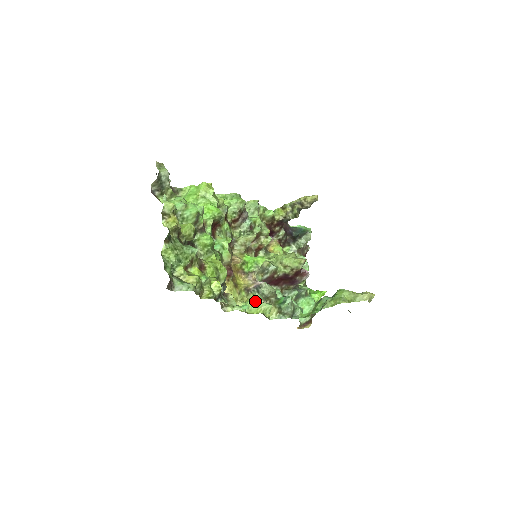
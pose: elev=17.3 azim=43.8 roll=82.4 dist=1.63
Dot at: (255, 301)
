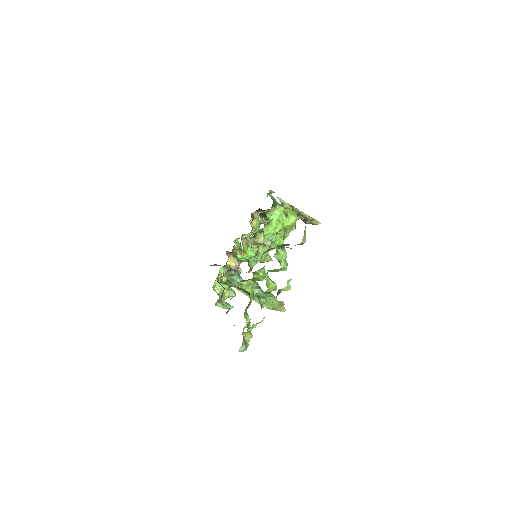
Dot at: (229, 288)
